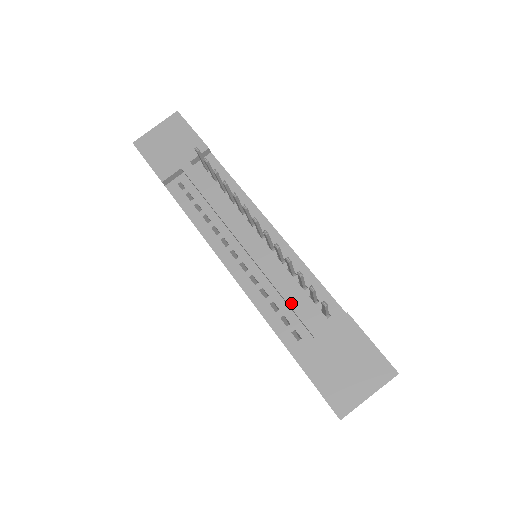
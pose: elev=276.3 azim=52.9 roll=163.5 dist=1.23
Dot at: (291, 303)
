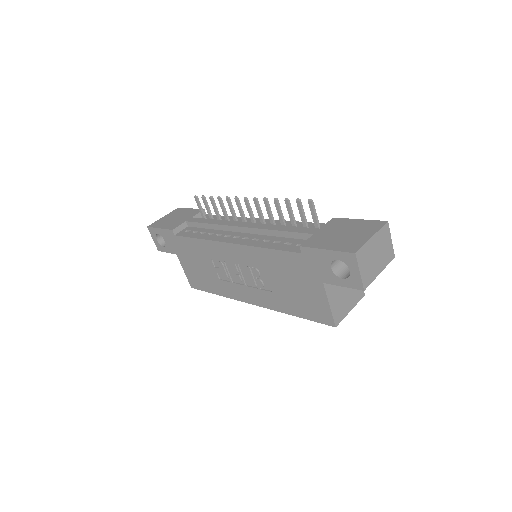
Dot at: (288, 230)
